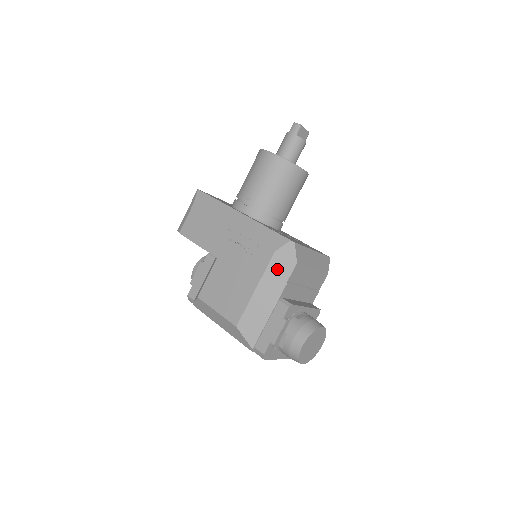
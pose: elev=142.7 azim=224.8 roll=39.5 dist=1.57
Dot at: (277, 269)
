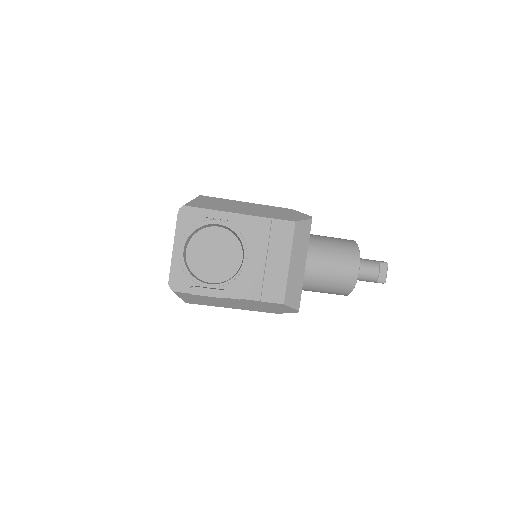
Dot at: (278, 212)
